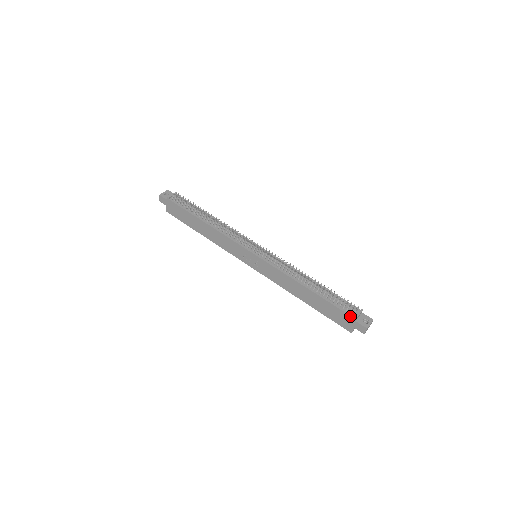
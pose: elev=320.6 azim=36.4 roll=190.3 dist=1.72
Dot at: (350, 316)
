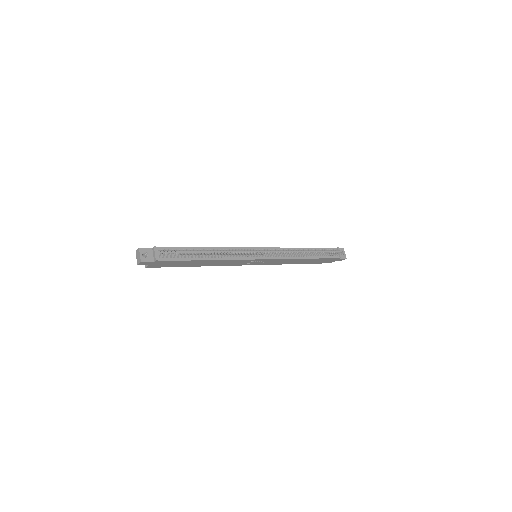
Dot at: (337, 258)
